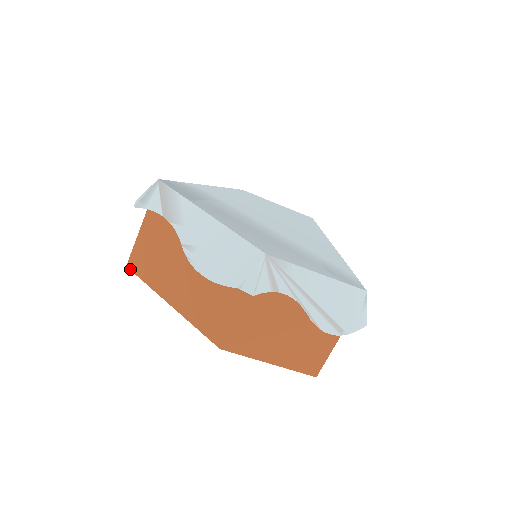
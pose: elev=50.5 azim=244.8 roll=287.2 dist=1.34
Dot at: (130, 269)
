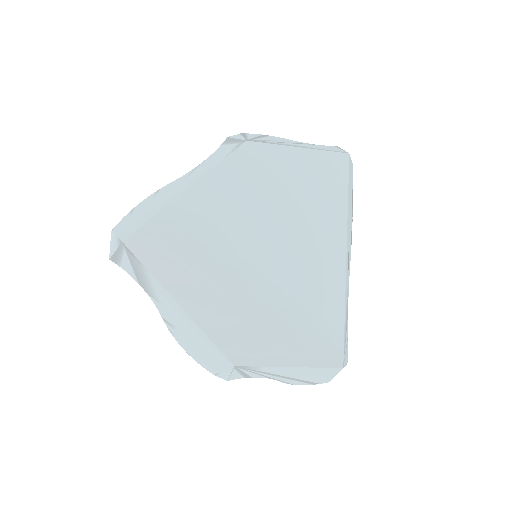
Dot at: occluded
